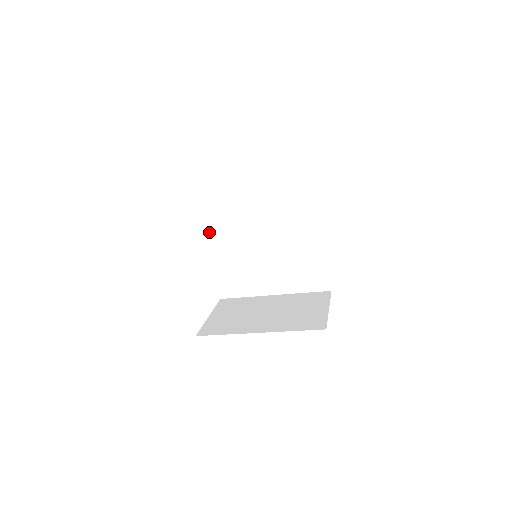
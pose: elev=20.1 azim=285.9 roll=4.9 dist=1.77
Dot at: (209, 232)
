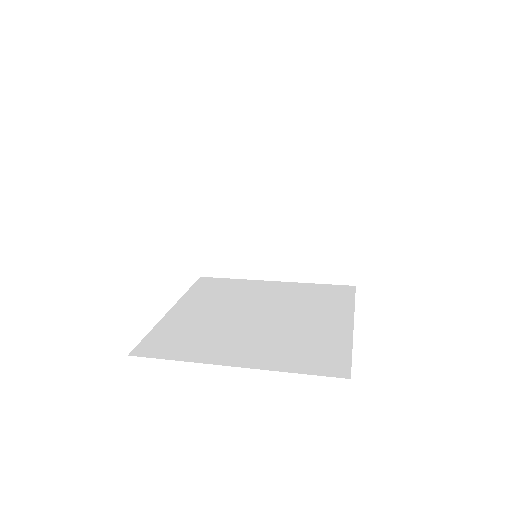
Dot at: occluded
